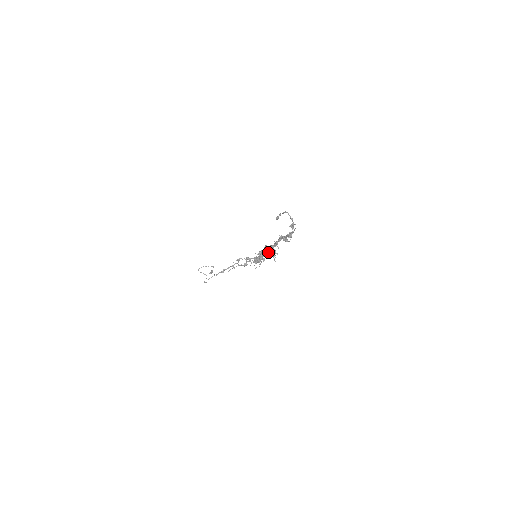
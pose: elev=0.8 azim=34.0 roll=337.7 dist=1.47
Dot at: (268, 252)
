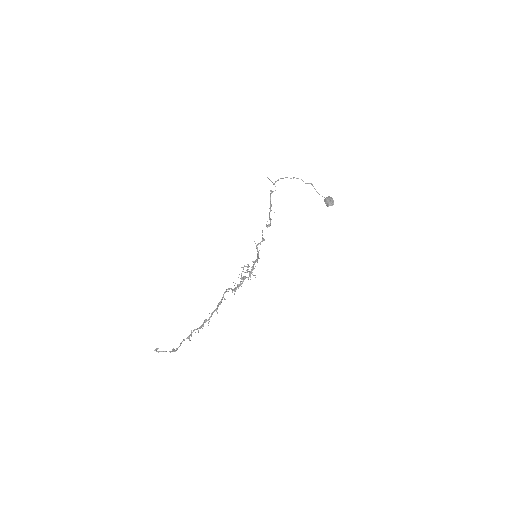
Dot at: (243, 279)
